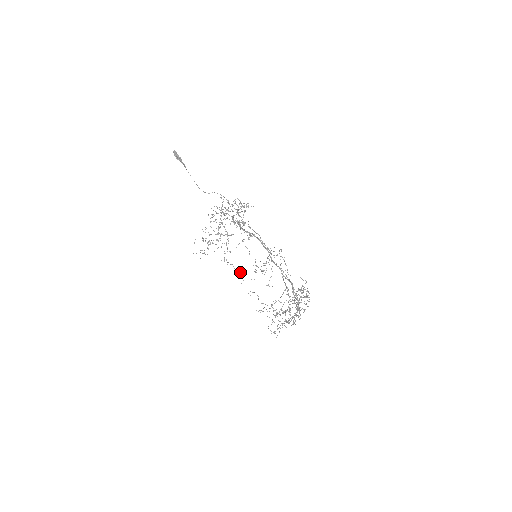
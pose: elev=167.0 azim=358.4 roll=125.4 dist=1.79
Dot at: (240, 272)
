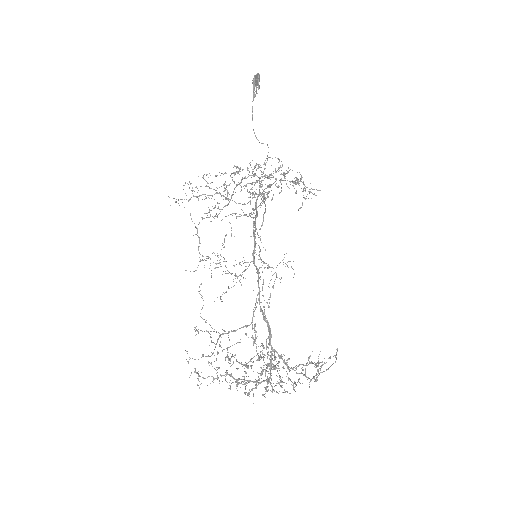
Dot at: occluded
